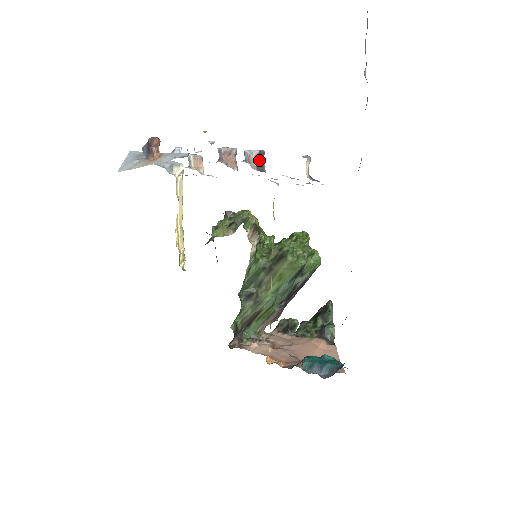
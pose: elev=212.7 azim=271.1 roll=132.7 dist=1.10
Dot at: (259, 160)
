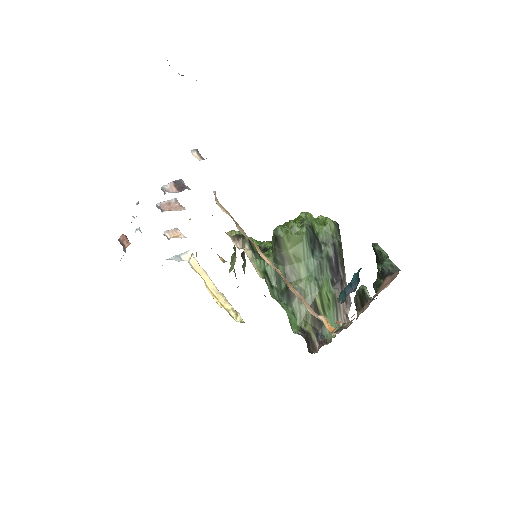
Dot at: (178, 186)
